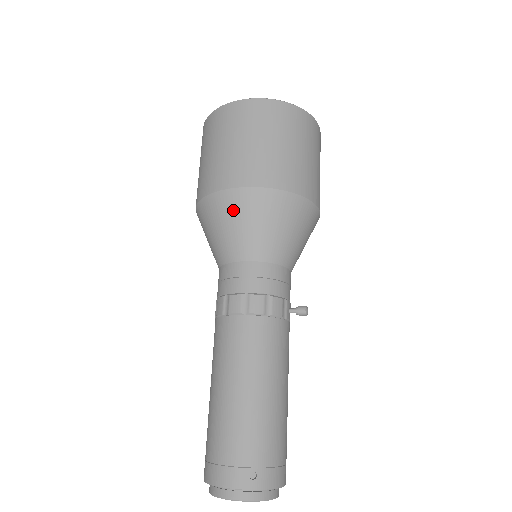
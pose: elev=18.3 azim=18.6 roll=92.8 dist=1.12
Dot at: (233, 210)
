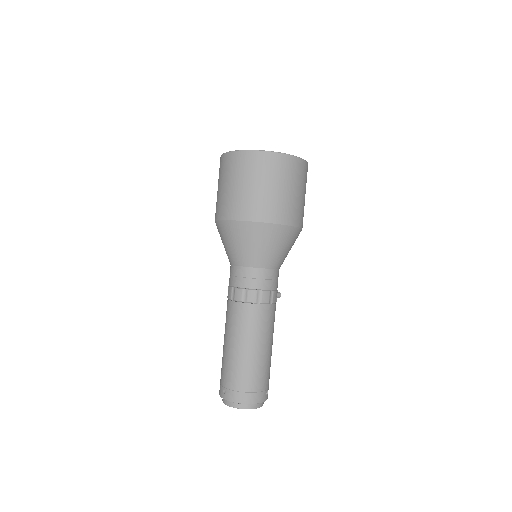
Dot at: (281, 238)
